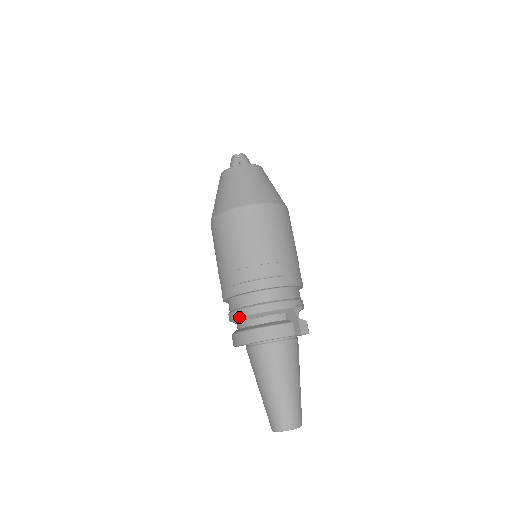
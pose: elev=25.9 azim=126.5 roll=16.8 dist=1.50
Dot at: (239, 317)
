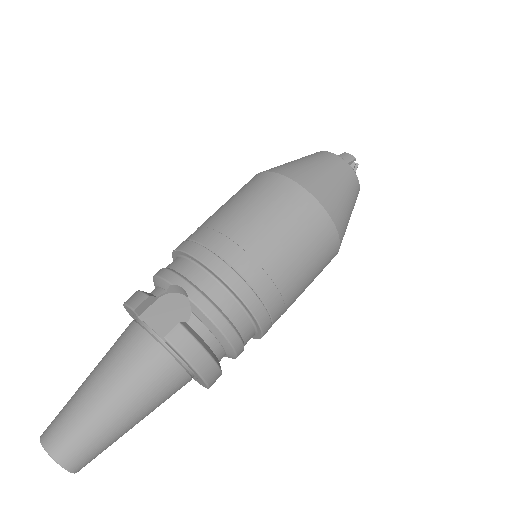
Dot at: occluded
